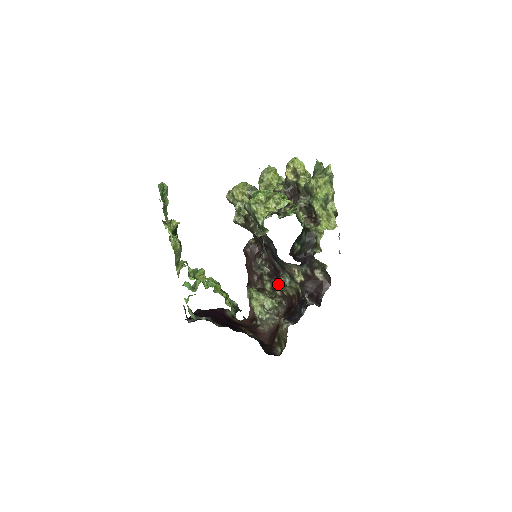
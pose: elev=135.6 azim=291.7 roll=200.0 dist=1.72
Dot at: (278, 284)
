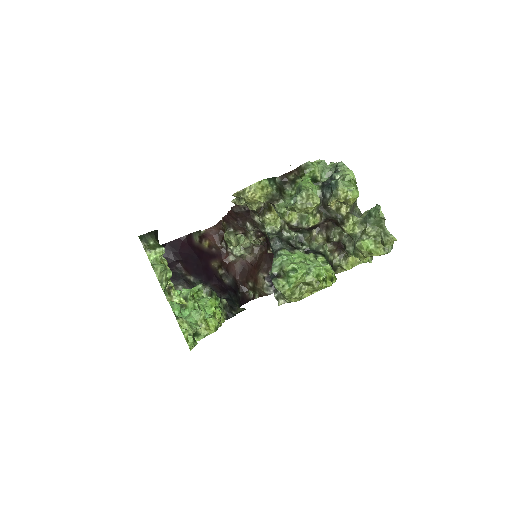
Dot at: (263, 236)
